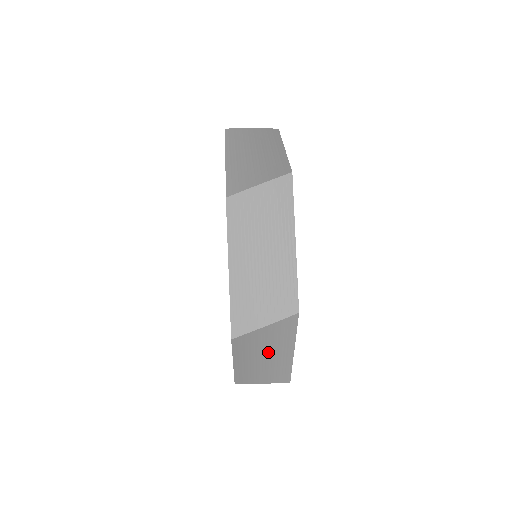
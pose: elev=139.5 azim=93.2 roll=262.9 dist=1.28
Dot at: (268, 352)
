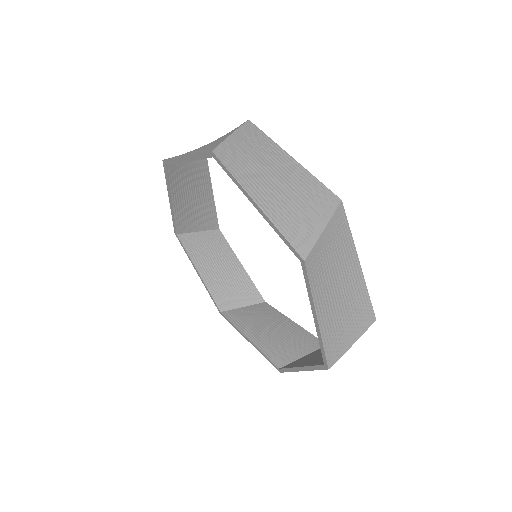
Dot at: occluded
